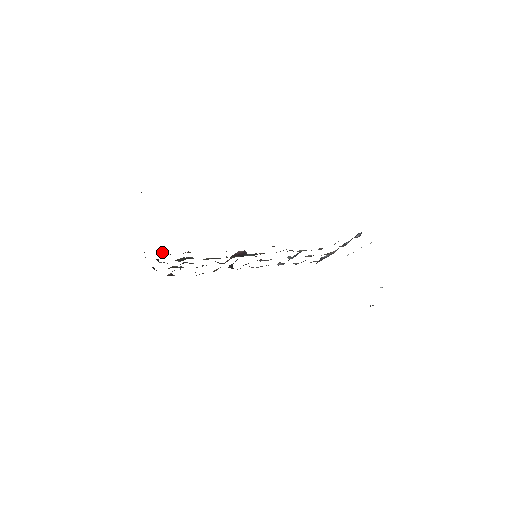
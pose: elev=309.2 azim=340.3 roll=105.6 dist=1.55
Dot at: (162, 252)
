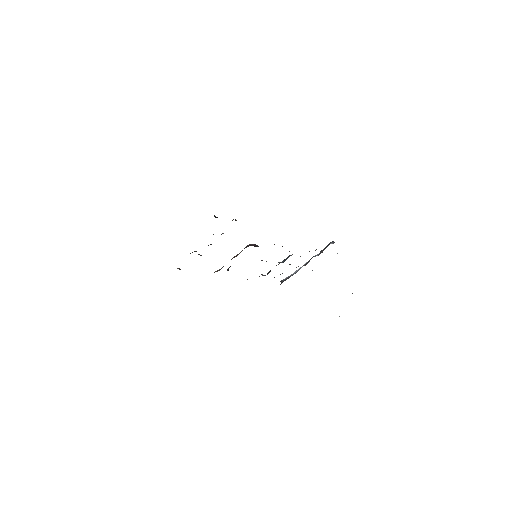
Dot at: (214, 215)
